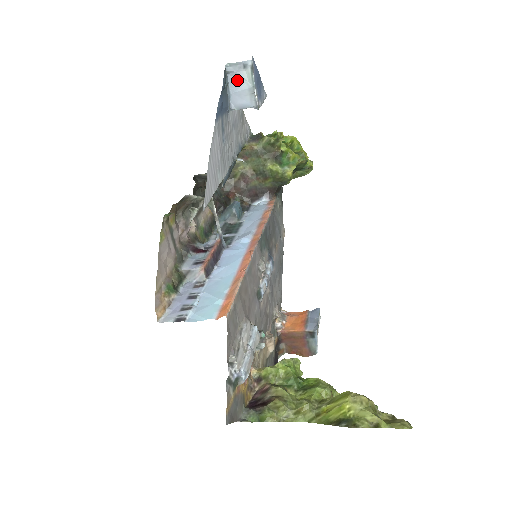
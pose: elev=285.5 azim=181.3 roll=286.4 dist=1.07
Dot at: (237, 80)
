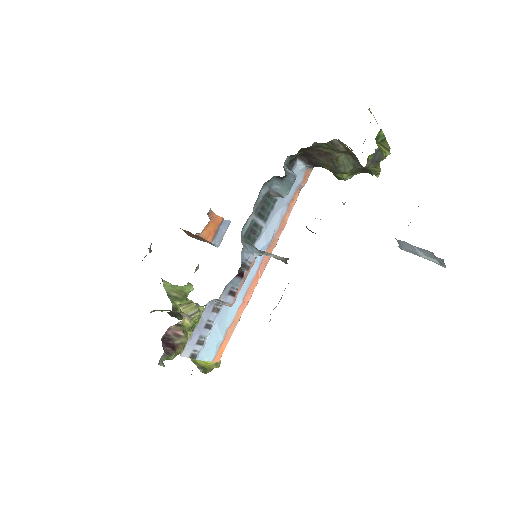
Dot at: (427, 253)
